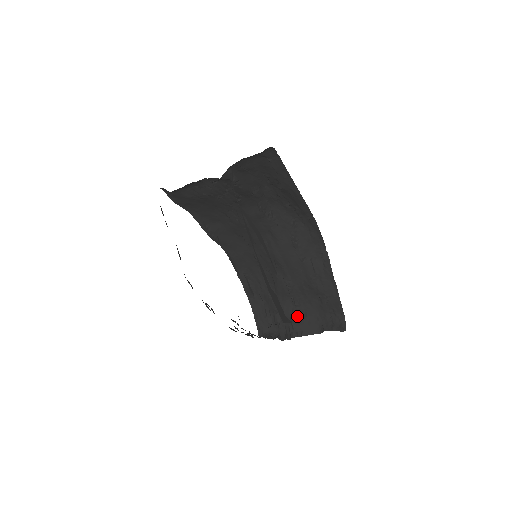
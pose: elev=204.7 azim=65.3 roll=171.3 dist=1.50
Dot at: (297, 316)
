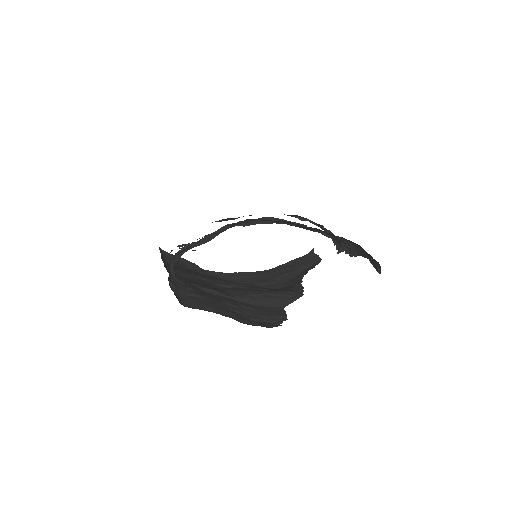
Dot at: (346, 245)
